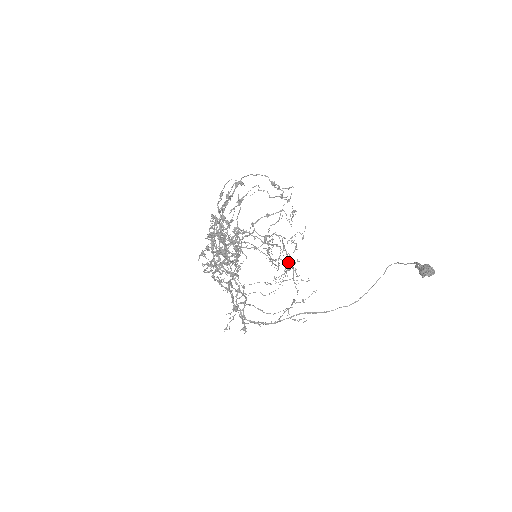
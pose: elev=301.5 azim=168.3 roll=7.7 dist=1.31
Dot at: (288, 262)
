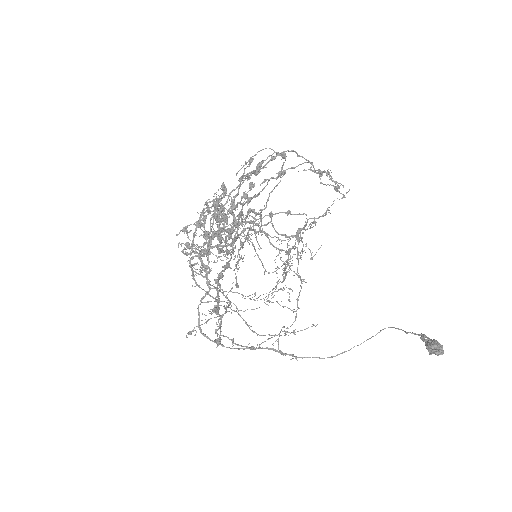
Dot at: (278, 281)
